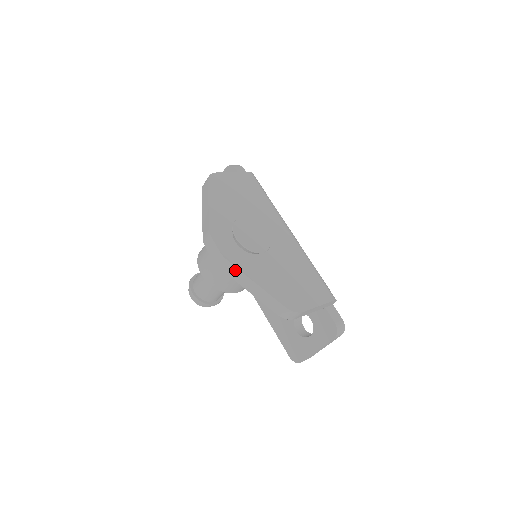
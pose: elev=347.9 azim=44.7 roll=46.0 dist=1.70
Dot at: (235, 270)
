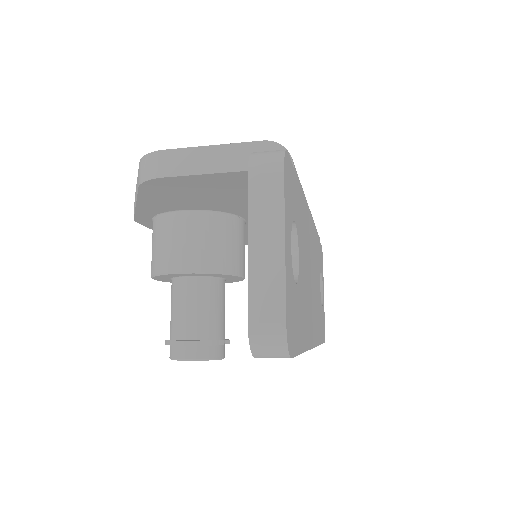
Dot at: occluded
